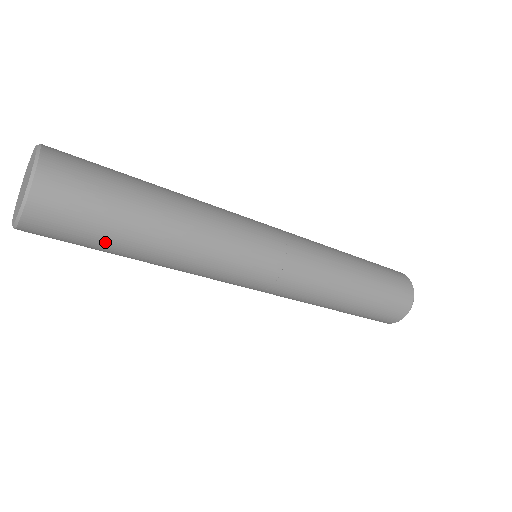
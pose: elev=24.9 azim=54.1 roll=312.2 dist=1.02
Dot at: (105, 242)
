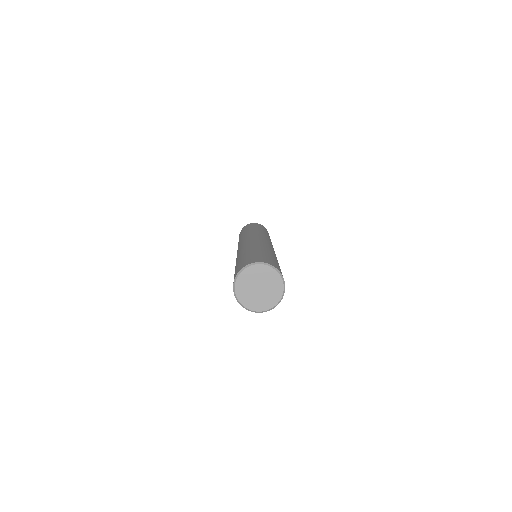
Dot at: occluded
